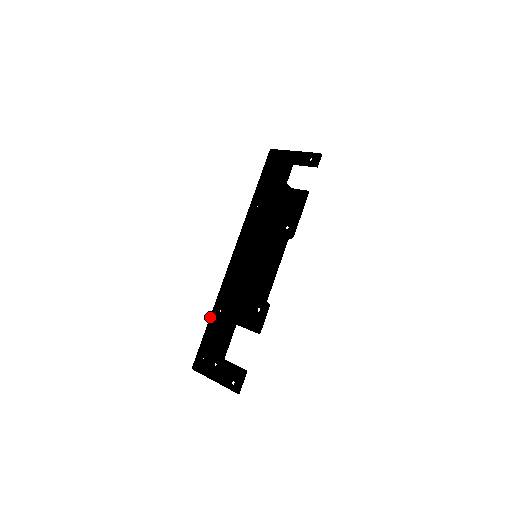
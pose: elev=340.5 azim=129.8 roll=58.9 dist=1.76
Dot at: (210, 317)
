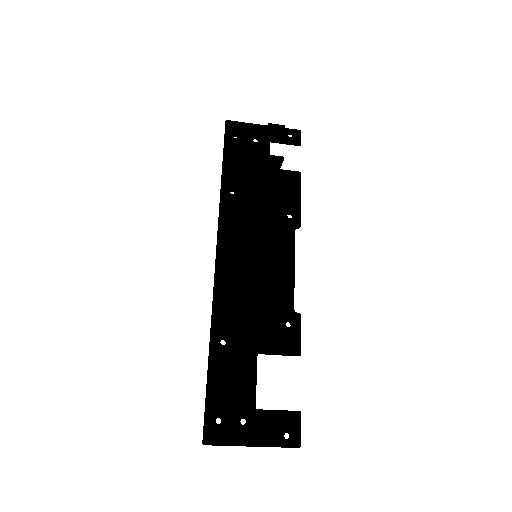
Dot at: (210, 355)
